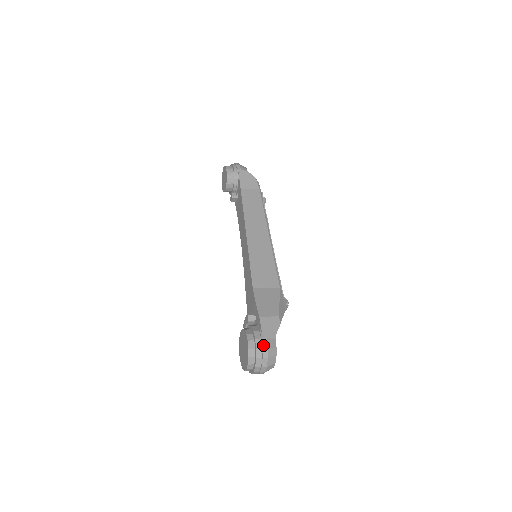
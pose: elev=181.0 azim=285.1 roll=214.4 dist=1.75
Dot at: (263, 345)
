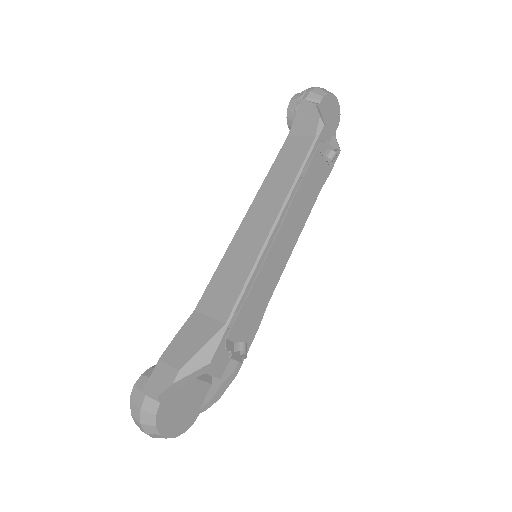
Dot at: (138, 402)
